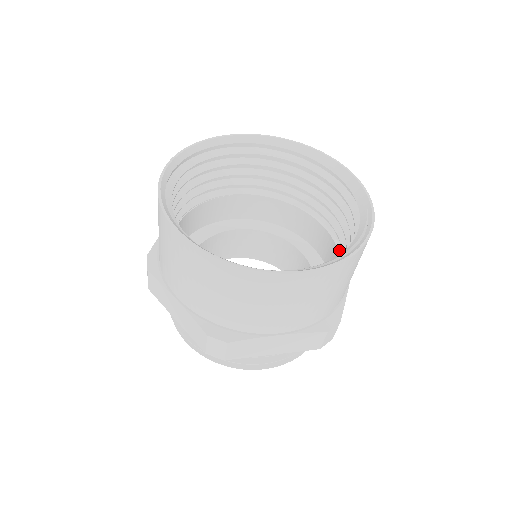
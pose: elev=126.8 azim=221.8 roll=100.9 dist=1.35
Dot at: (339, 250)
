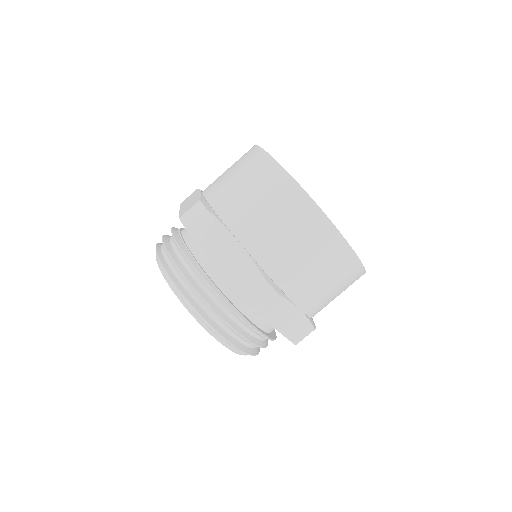
Dot at: occluded
